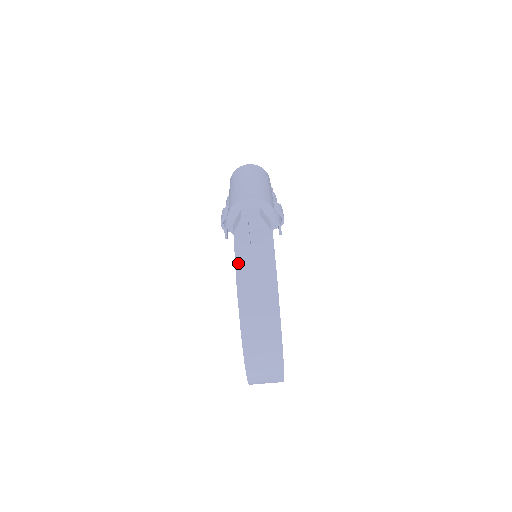
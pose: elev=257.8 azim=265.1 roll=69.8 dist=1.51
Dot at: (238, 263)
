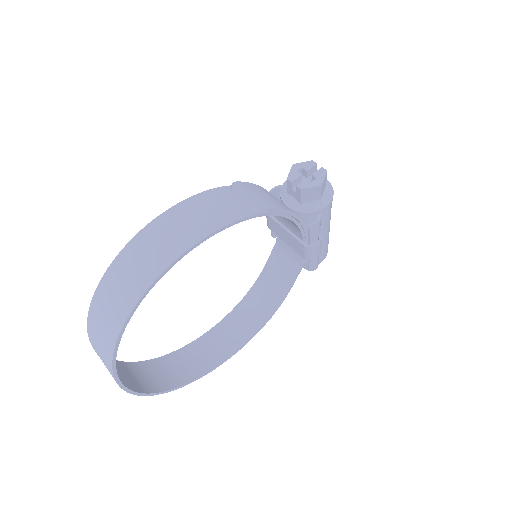
Dot at: (263, 188)
